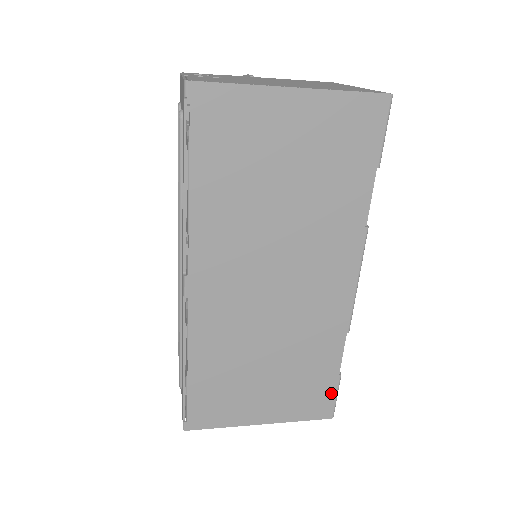
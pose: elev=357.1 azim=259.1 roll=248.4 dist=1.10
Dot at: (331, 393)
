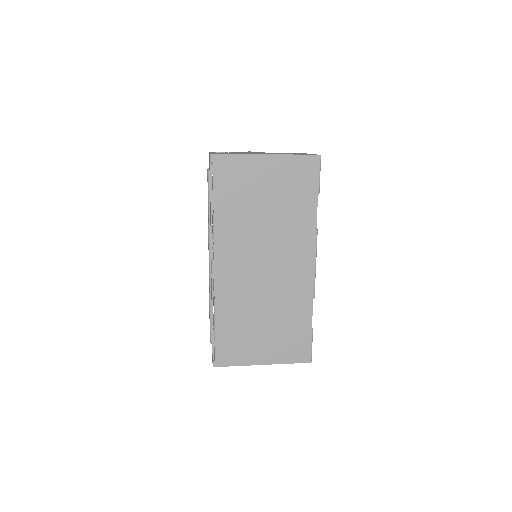
Dot at: (308, 343)
